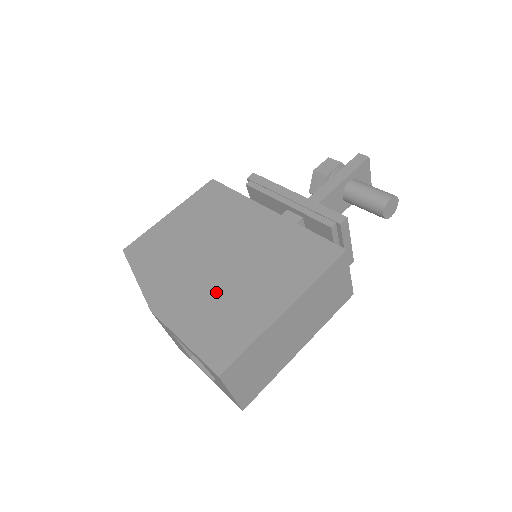
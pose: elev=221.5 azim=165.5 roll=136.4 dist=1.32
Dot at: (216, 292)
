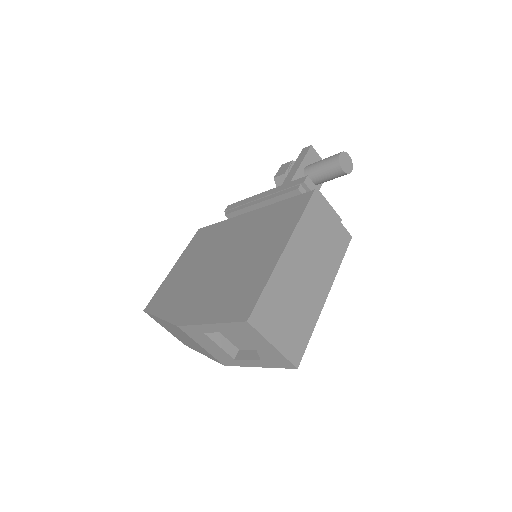
Dot at: (225, 279)
